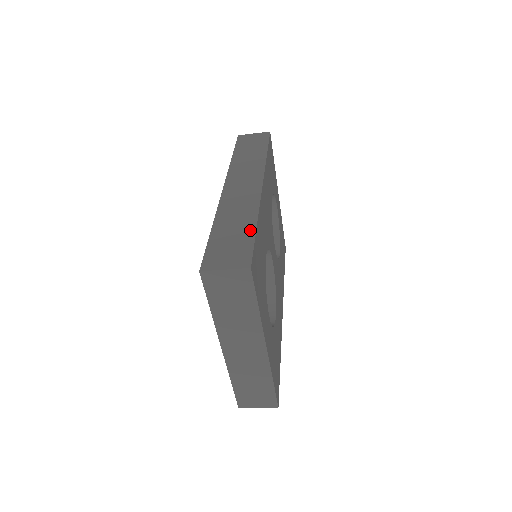
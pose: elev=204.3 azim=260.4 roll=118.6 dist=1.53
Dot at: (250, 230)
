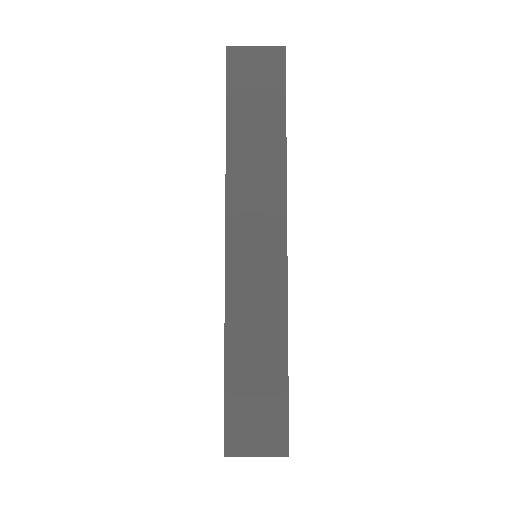
Dot at: (280, 372)
